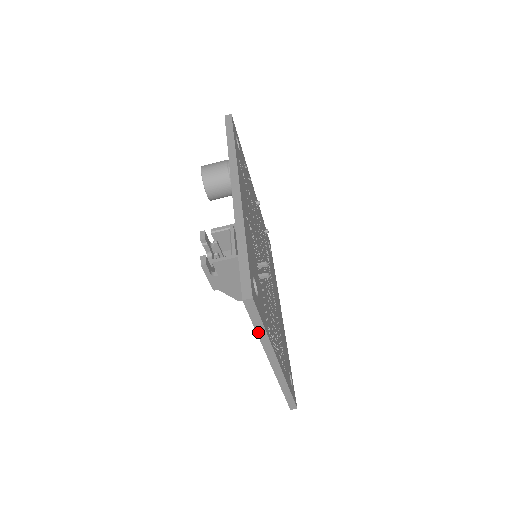
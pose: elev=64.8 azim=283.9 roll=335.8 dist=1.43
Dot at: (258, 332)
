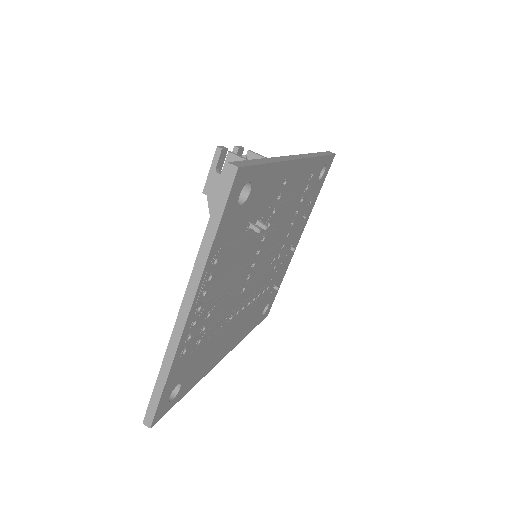
Dot at: (207, 233)
